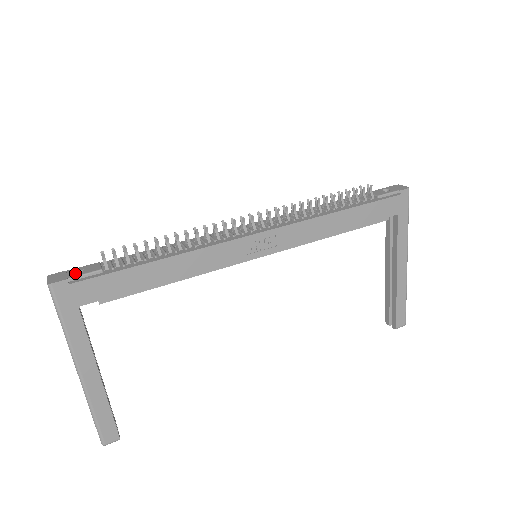
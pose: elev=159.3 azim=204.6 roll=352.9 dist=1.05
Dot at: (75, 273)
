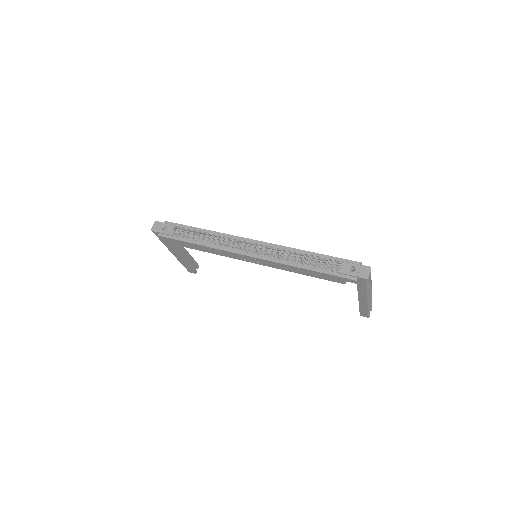
Dot at: (165, 227)
